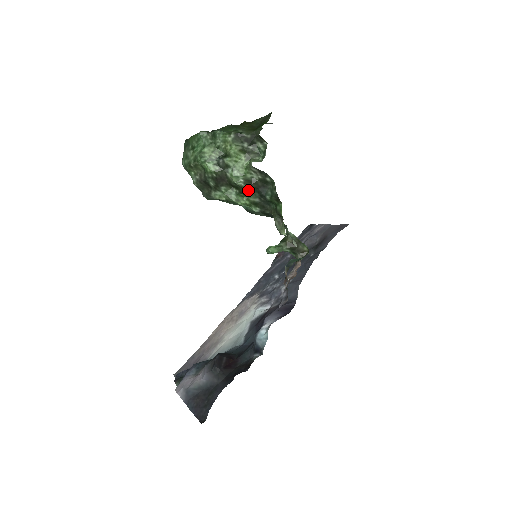
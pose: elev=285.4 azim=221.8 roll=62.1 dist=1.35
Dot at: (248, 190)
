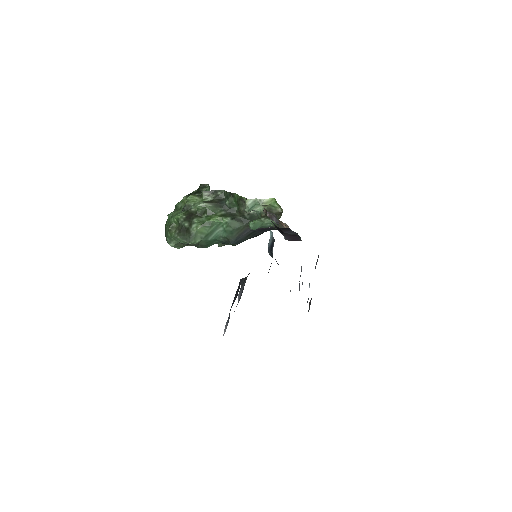
Dot at: (211, 208)
